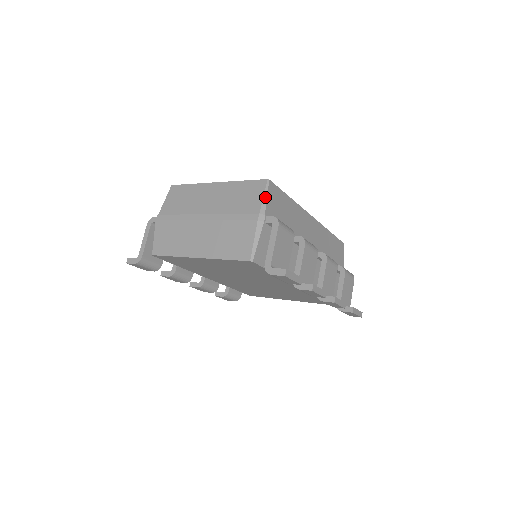
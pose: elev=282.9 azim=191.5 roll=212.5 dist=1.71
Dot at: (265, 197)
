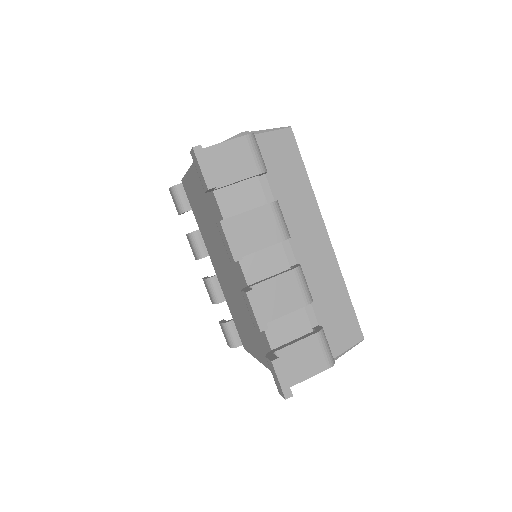
Dot at: (270, 130)
